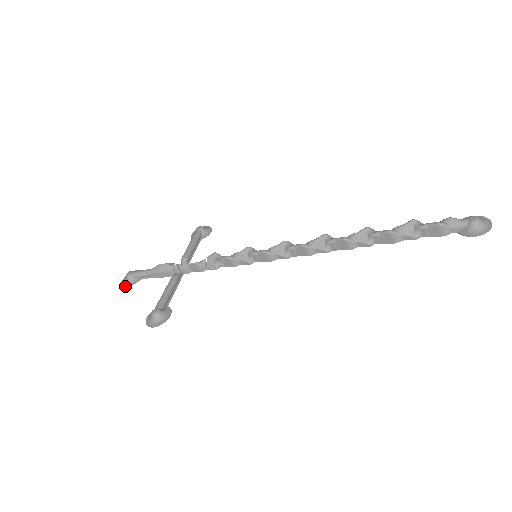
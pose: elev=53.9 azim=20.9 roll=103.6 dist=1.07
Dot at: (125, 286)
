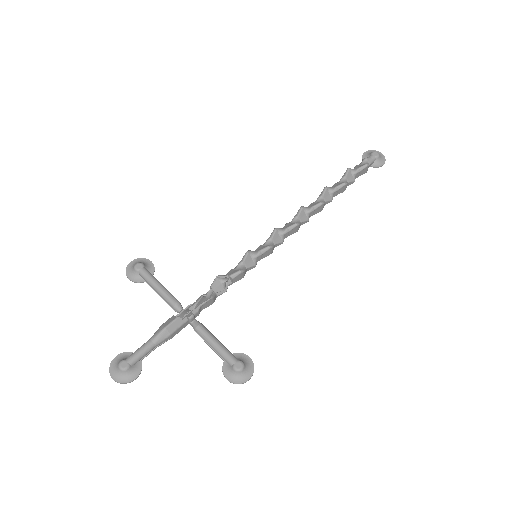
Dot at: occluded
